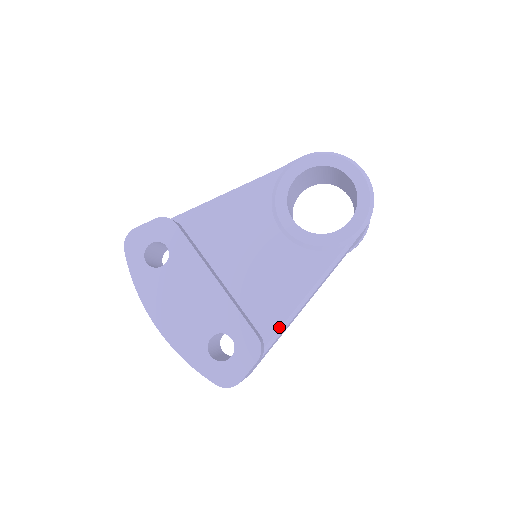
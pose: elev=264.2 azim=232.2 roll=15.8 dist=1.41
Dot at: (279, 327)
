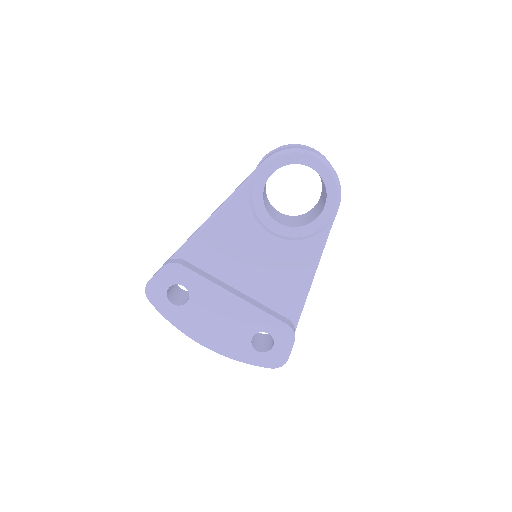
Dot at: (299, 307)
